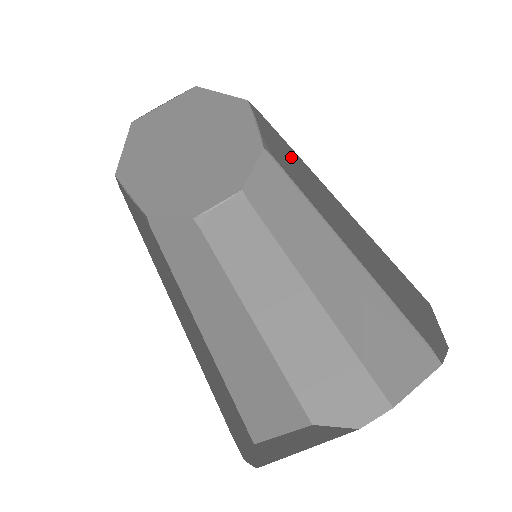
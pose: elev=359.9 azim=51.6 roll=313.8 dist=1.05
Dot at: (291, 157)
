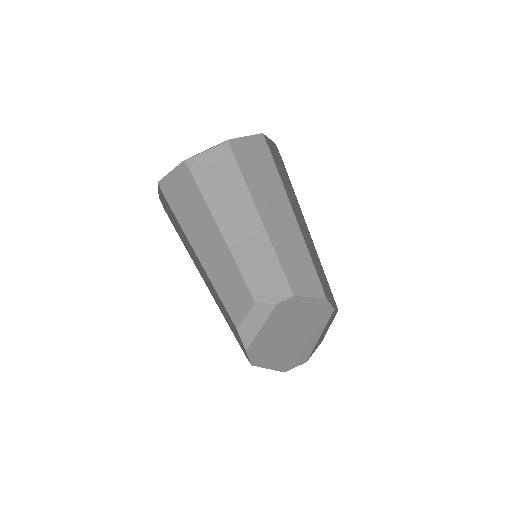
Dot at: (293, 196)
